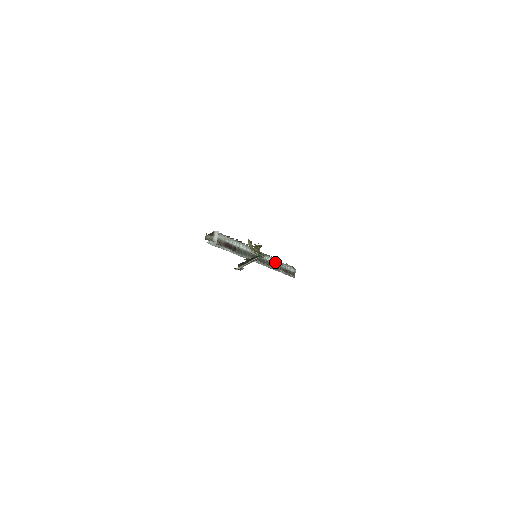
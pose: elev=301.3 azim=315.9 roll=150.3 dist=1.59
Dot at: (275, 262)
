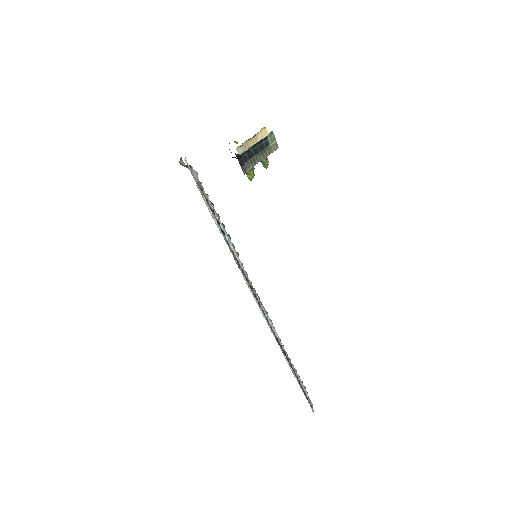
Dot at: (281, 344)
